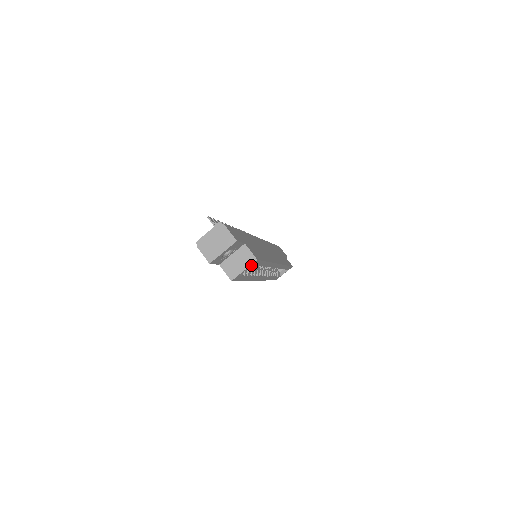
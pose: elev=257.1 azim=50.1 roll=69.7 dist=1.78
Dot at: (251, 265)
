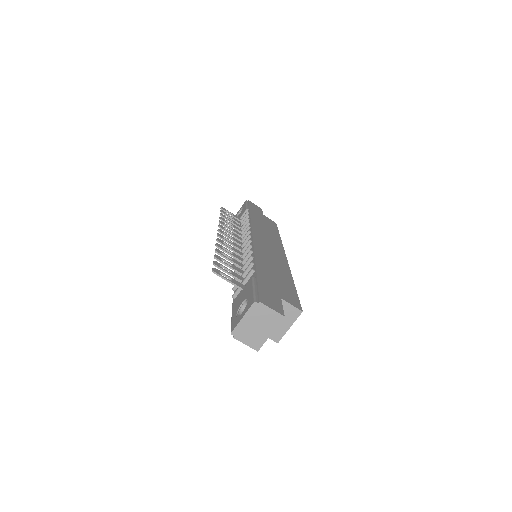
Dot at: occluded
